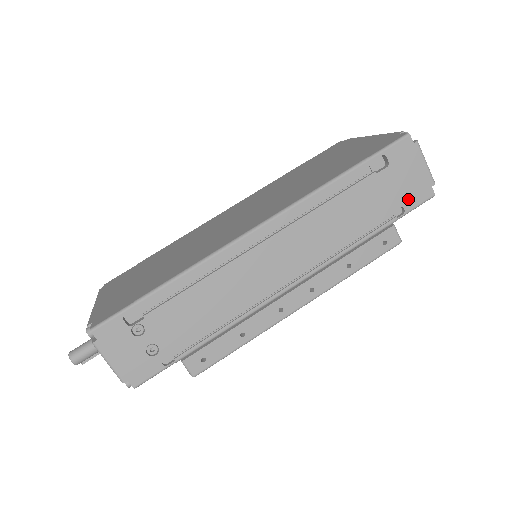
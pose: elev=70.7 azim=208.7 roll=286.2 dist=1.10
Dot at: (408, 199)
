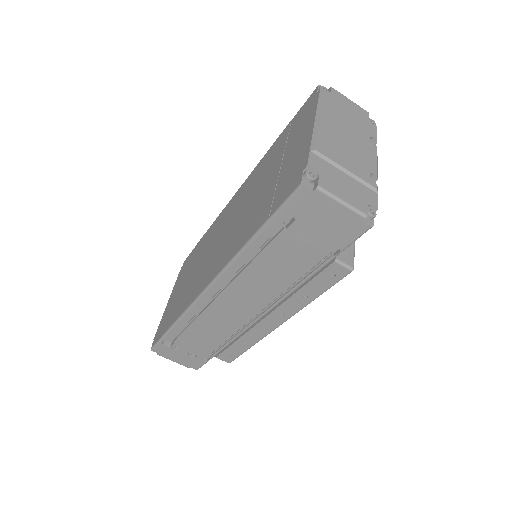
Dot at: (338, 239)
